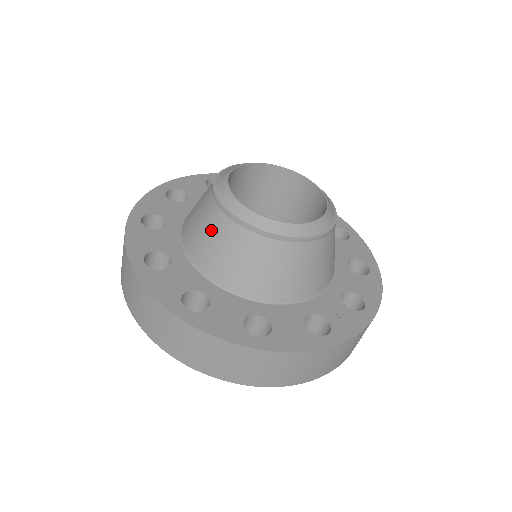
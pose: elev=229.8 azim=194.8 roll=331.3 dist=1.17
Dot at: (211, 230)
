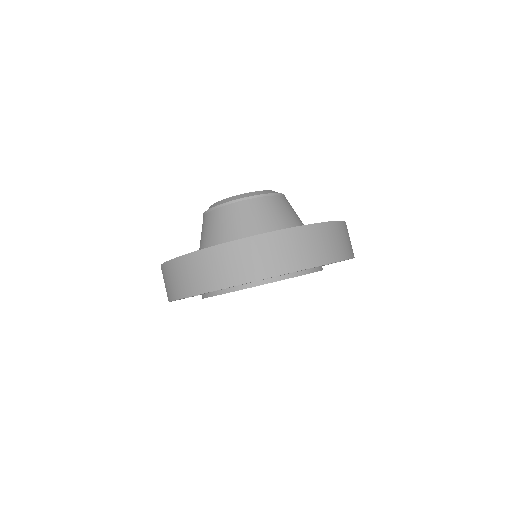
Dot at: (232, 218)
